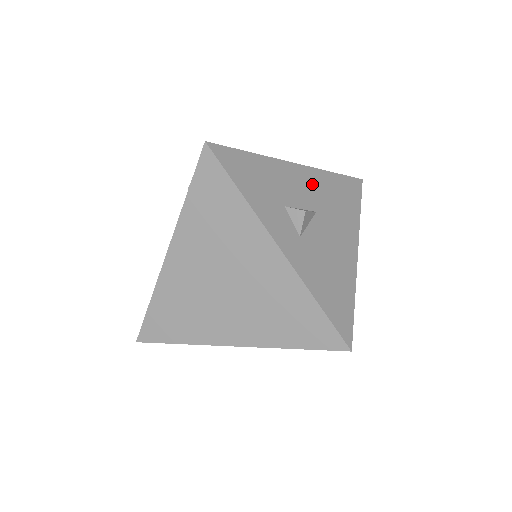
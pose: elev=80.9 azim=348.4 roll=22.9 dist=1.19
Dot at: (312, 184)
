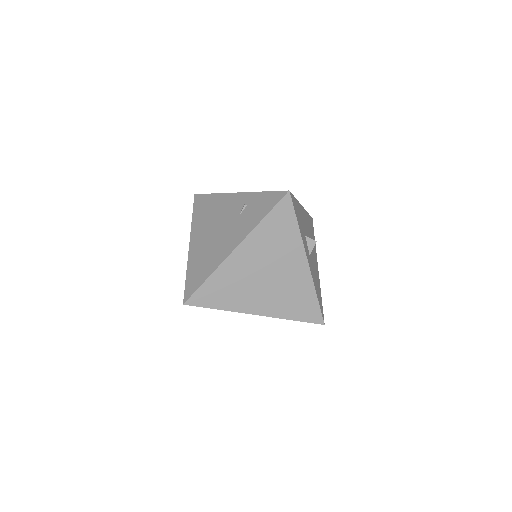
Dot at: (306, 221)
